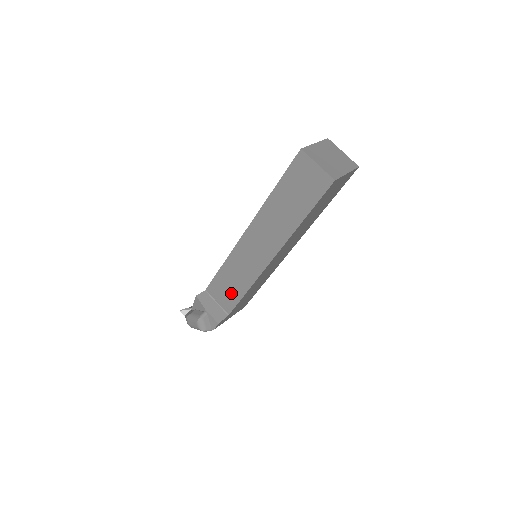
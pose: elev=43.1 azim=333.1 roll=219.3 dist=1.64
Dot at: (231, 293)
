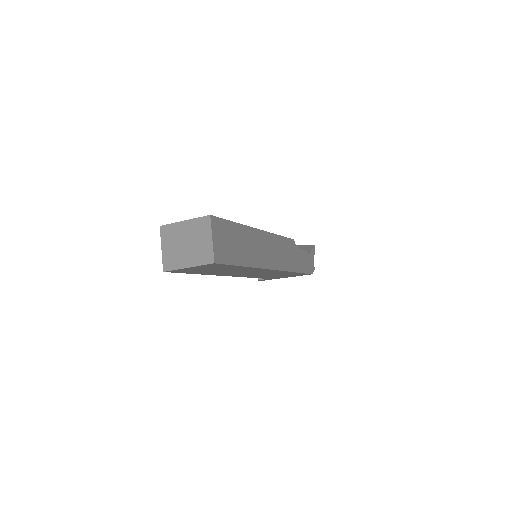
Dot at: occluded
